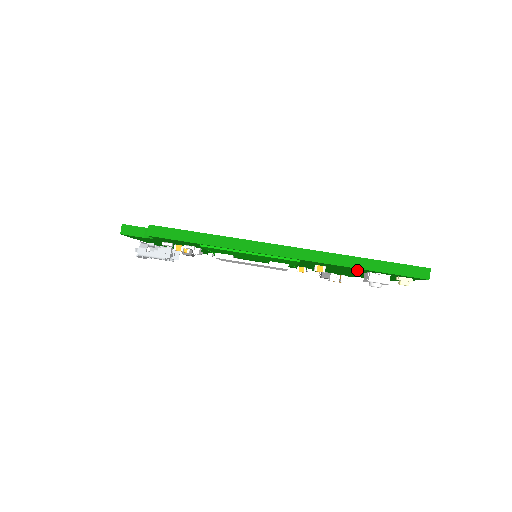
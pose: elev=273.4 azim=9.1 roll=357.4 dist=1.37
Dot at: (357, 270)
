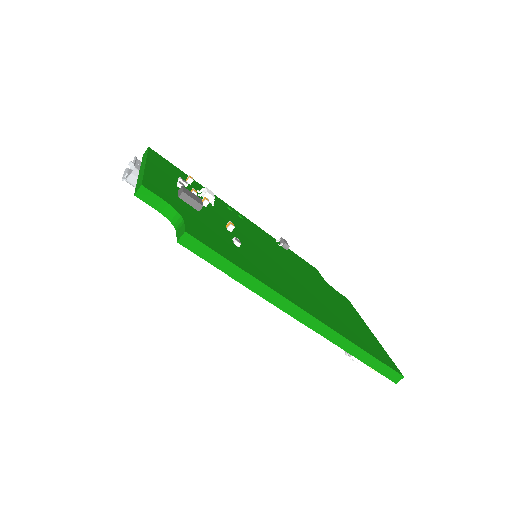
Dot at: occluded
